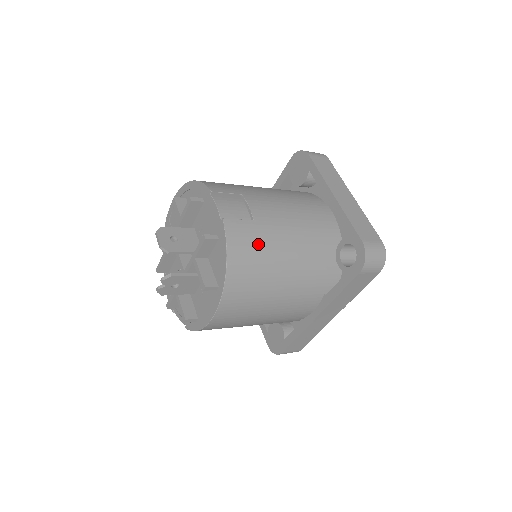
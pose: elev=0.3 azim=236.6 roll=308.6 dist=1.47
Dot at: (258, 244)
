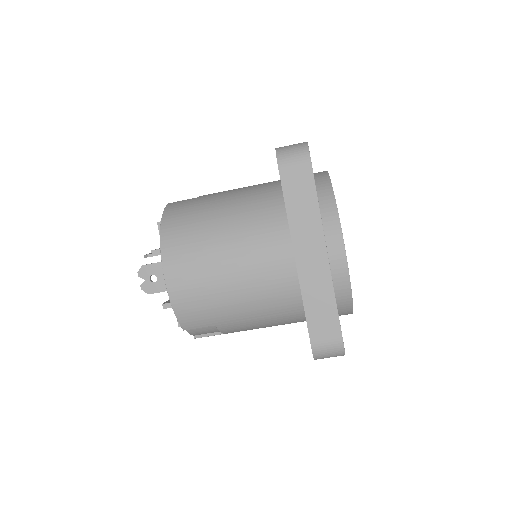
Dot at: (195, 205)
